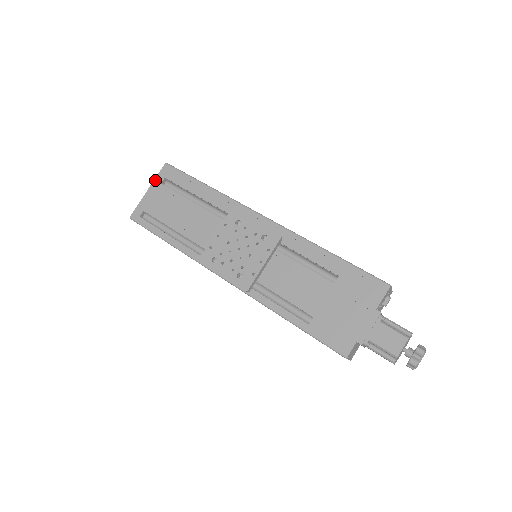
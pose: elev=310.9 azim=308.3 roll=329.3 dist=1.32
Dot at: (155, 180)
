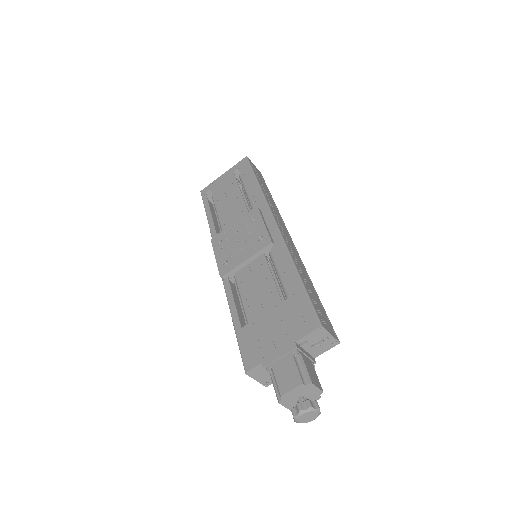
Dot at: (232, 168)
